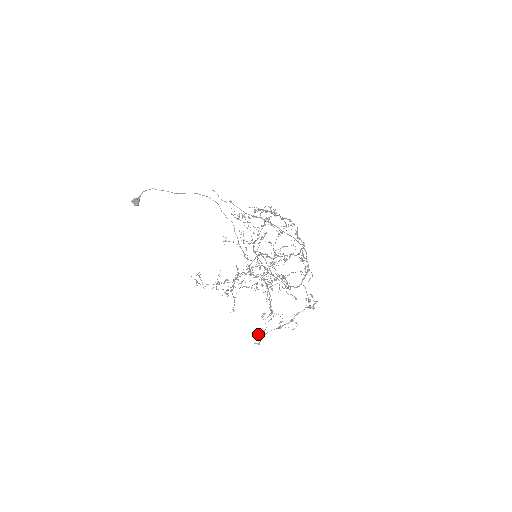
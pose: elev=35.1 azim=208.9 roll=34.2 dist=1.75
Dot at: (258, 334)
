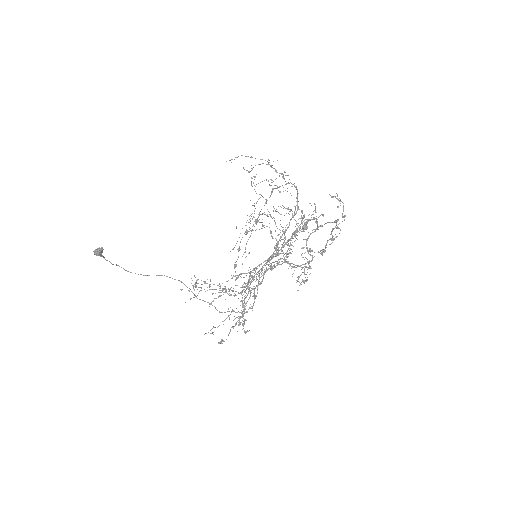
Dot at: (302, 247)
